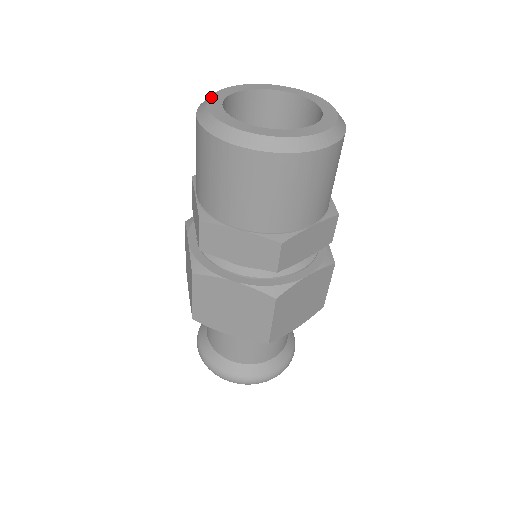
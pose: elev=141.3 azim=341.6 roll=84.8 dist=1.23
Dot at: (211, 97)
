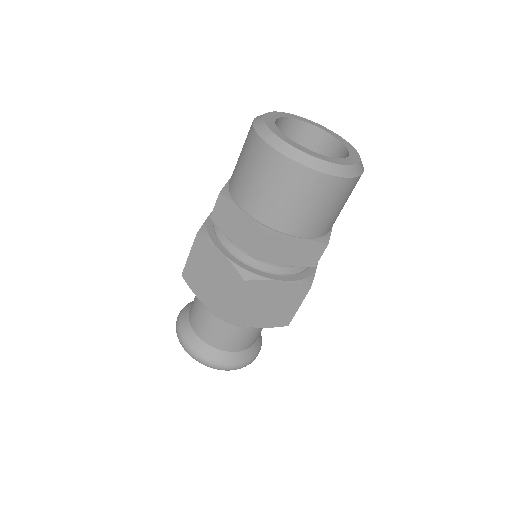
Dot at: (274, 112)
